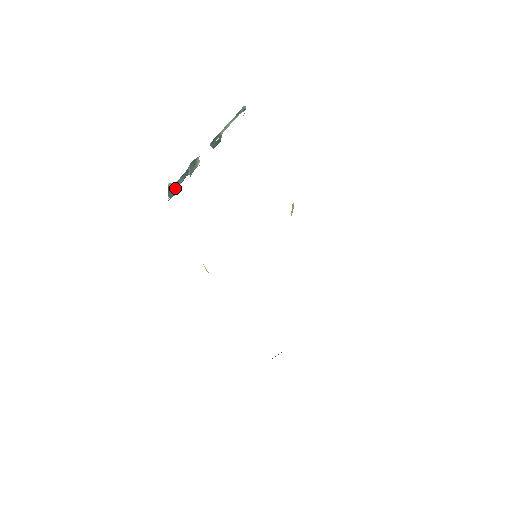
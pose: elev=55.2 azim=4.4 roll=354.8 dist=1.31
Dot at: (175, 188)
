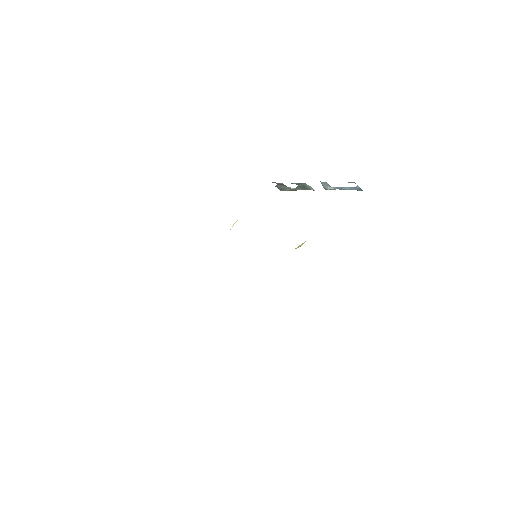
Dot at: (285, 187)
